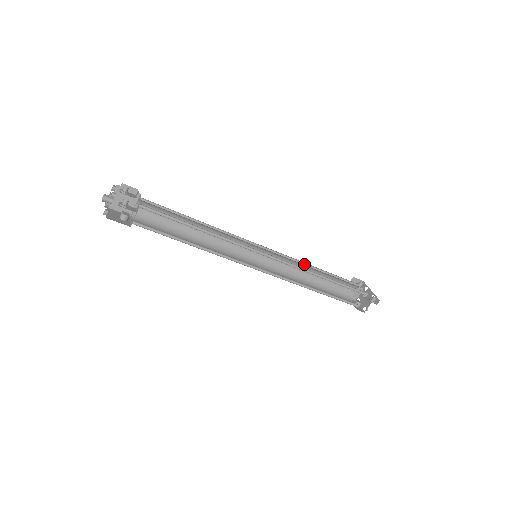
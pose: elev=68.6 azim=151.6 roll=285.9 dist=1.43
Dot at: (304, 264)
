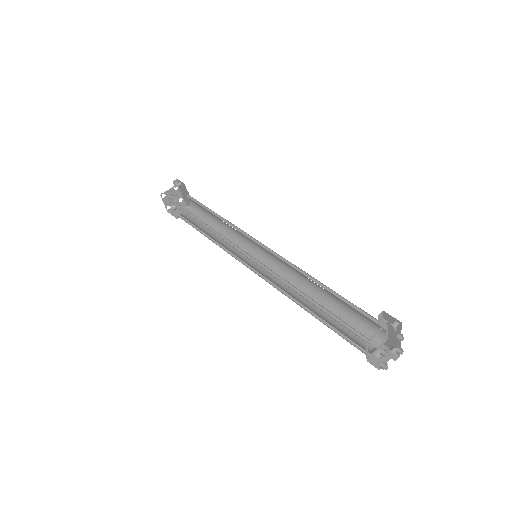
Dot at: (309, 291)
